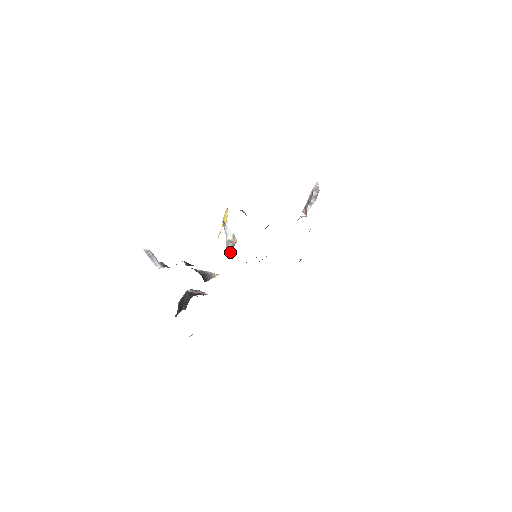
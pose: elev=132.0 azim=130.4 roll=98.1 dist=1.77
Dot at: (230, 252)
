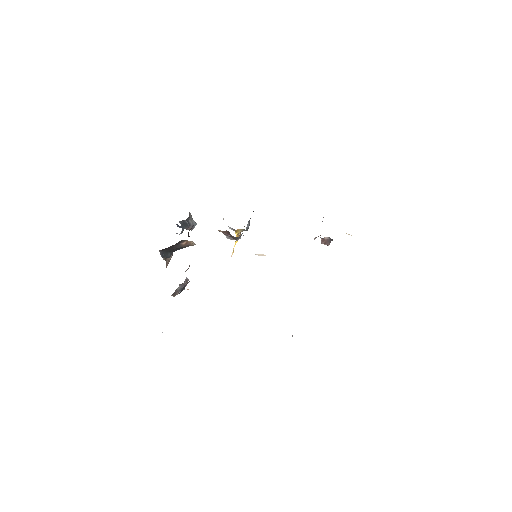
Dot at: occluded
